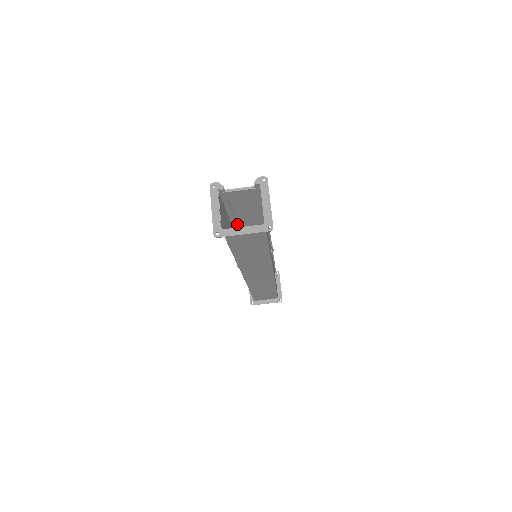
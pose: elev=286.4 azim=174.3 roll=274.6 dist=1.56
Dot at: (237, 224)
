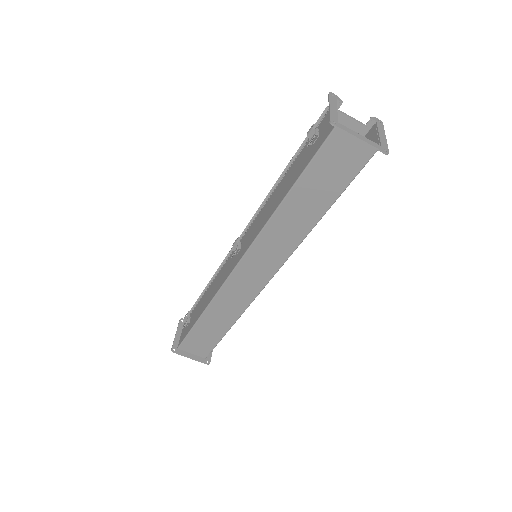
Dot at: occluded
